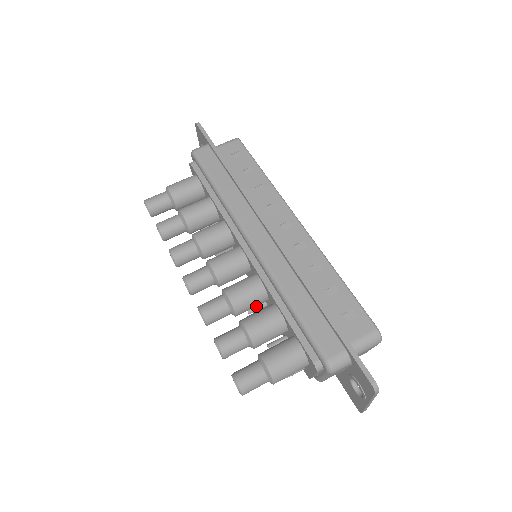
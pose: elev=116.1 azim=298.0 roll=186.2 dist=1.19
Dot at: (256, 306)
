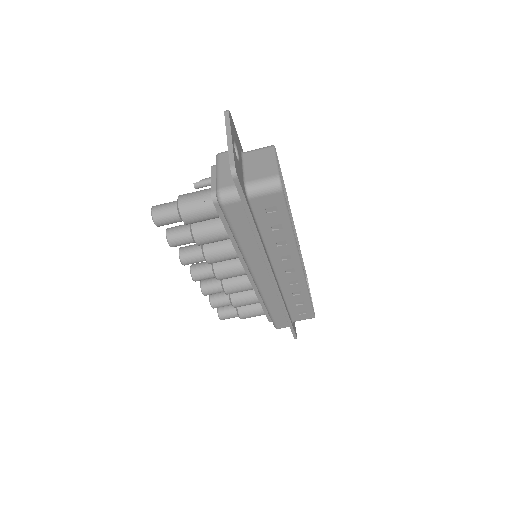
Dot at: occluded
